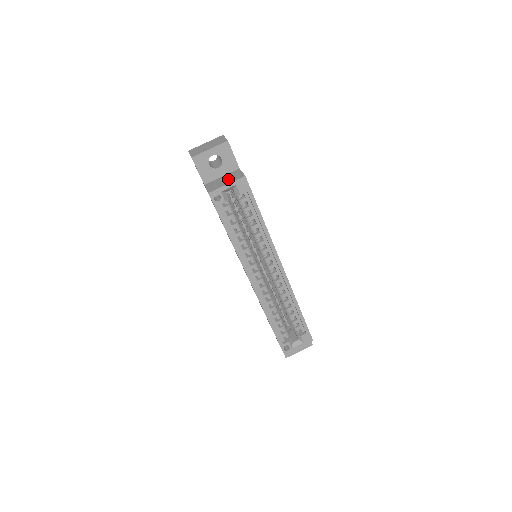
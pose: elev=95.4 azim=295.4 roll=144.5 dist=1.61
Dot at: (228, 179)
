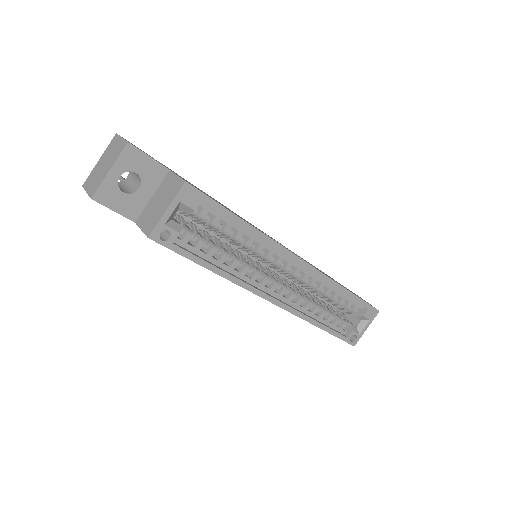
Dot at: (163, 198)
